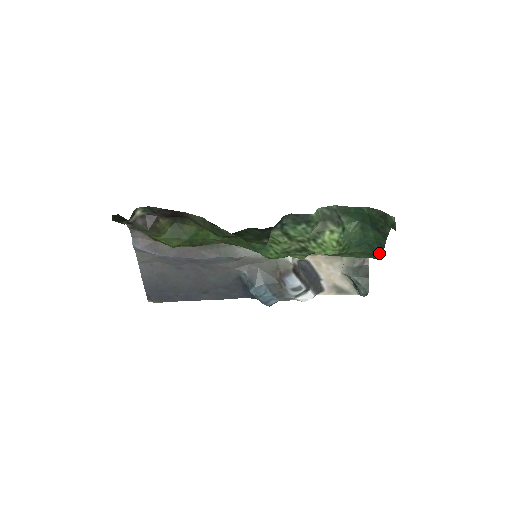
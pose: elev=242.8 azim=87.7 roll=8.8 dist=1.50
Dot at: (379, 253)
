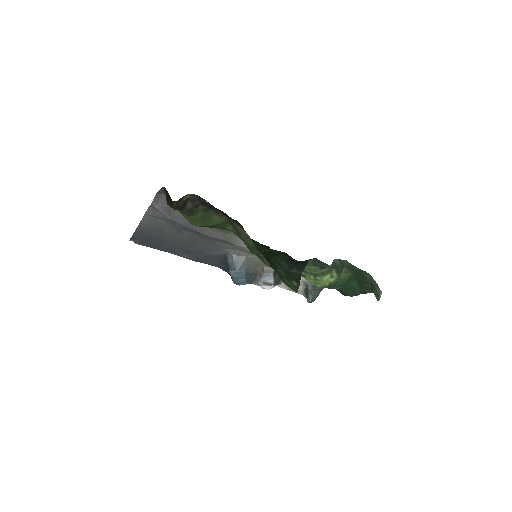
Dot at: (348, 294)
